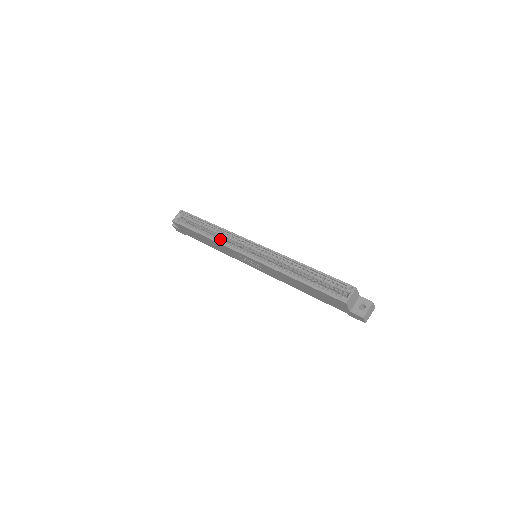
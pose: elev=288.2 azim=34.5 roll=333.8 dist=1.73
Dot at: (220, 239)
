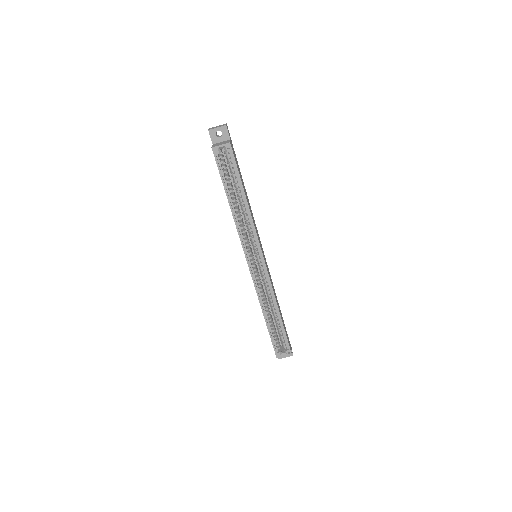
Dot at: (241, 223)
